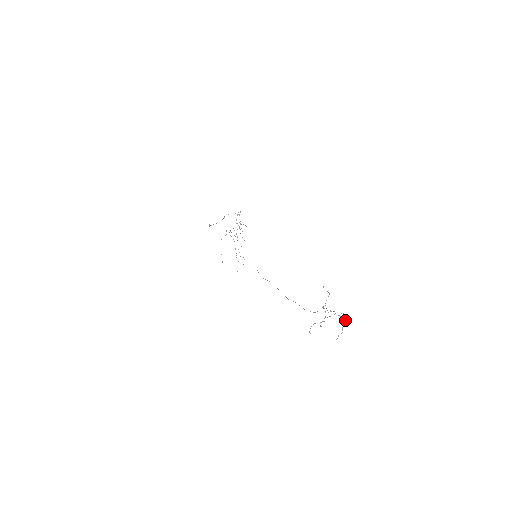
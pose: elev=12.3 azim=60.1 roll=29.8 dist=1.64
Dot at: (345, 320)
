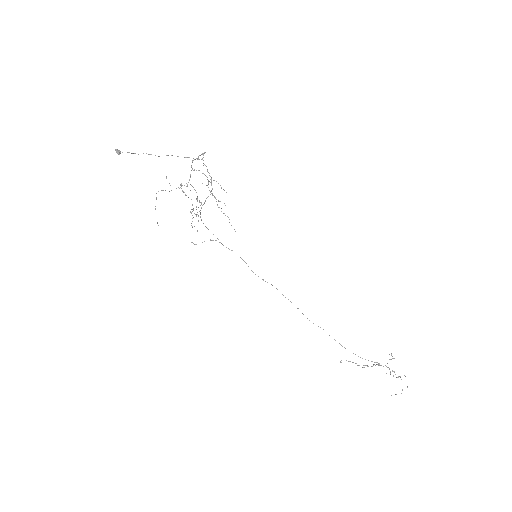
Dot at: occluded
